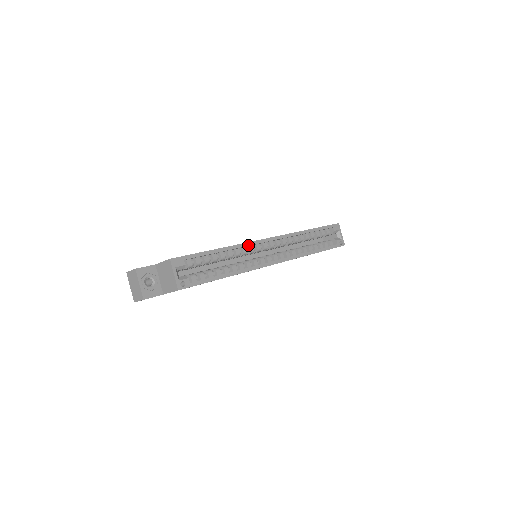
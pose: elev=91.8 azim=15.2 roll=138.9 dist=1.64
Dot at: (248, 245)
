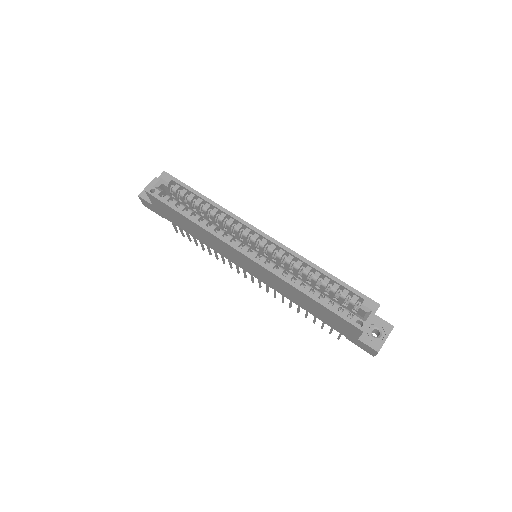
Dot at: (235, 218)
